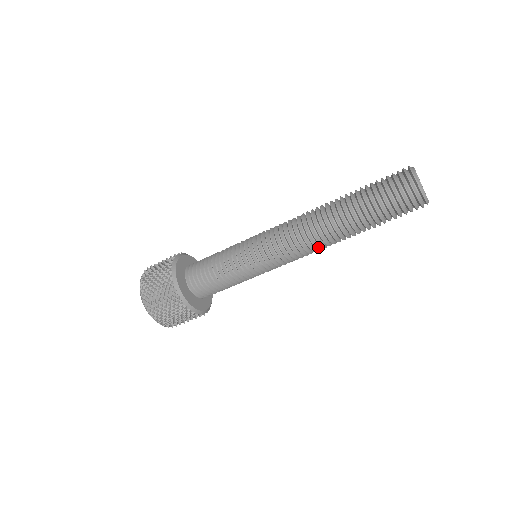
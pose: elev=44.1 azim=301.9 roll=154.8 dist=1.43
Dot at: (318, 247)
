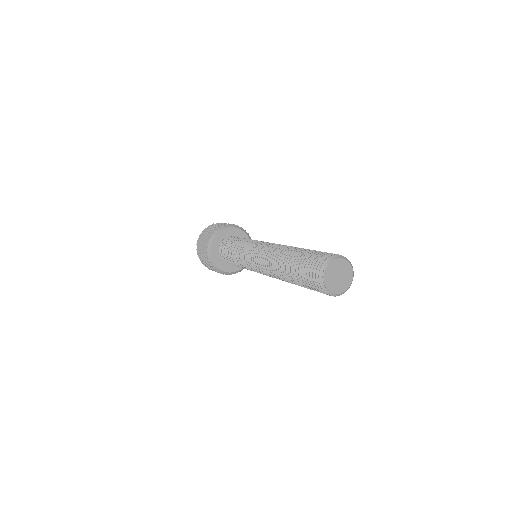
Dot at: occluded
